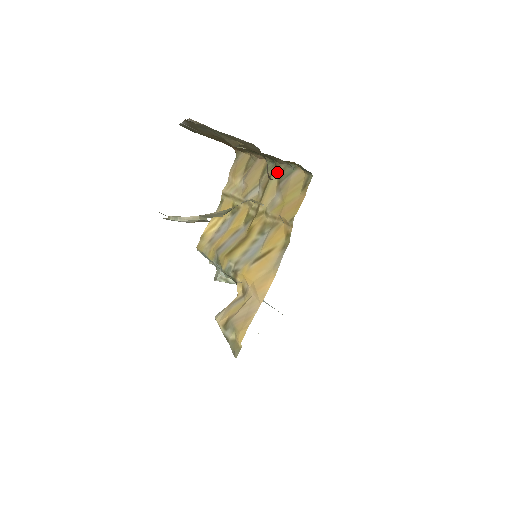
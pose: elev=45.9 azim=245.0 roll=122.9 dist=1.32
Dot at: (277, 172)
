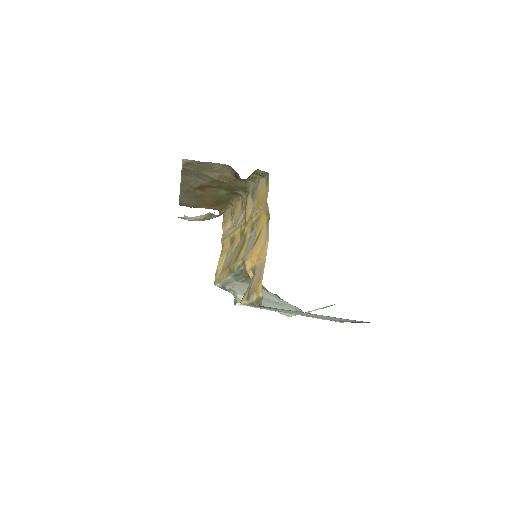
Dot at: (250, 194)
